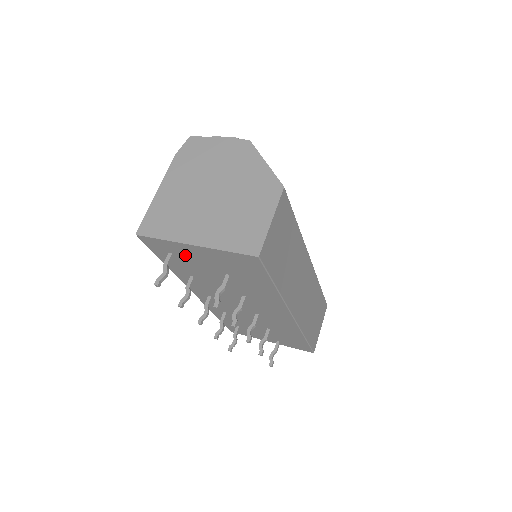
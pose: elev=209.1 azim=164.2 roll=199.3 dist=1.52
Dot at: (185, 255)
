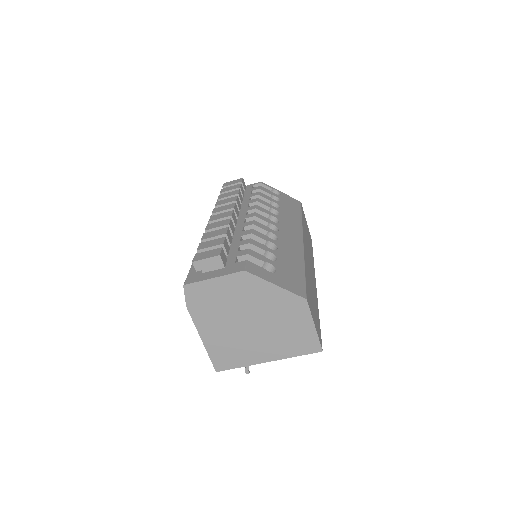
Dot at: occluded
